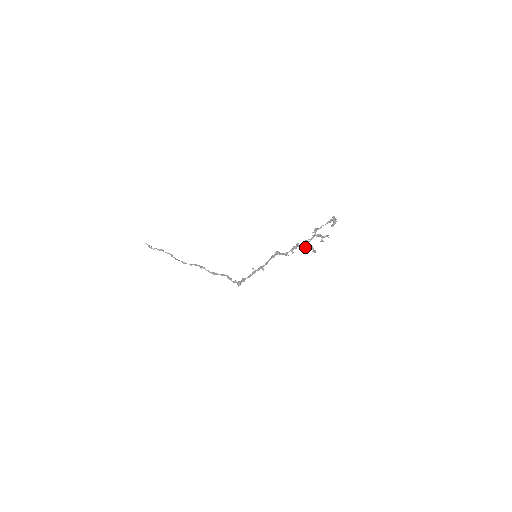
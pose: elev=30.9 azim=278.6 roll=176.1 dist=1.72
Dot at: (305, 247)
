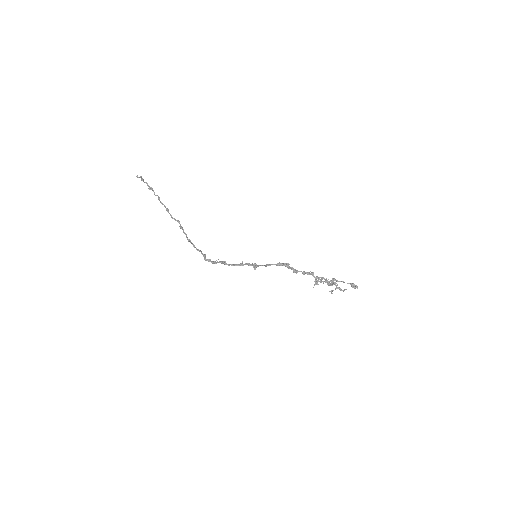
Dot at: (317, 281)
